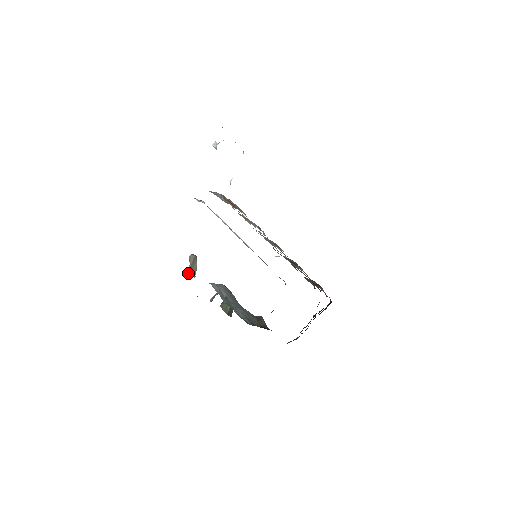
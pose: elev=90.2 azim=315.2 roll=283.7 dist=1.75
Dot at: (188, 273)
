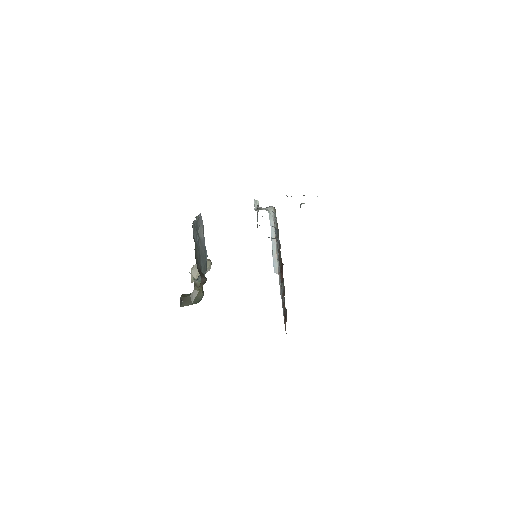
Dot at: (192, 269)
